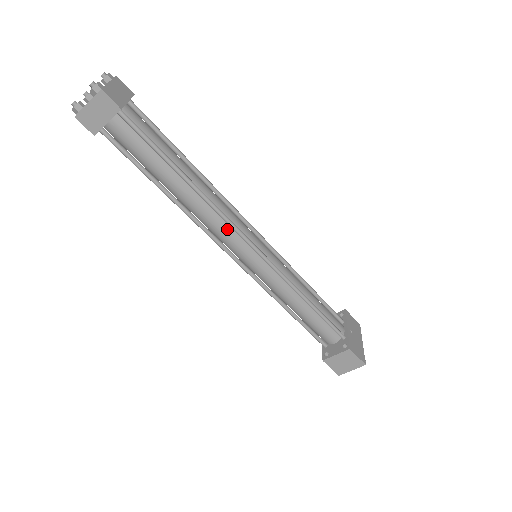
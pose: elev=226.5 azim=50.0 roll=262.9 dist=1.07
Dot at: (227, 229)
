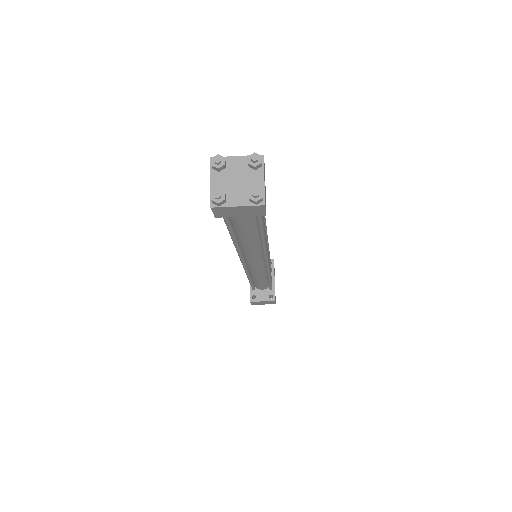
Dot at: (259, 256)
